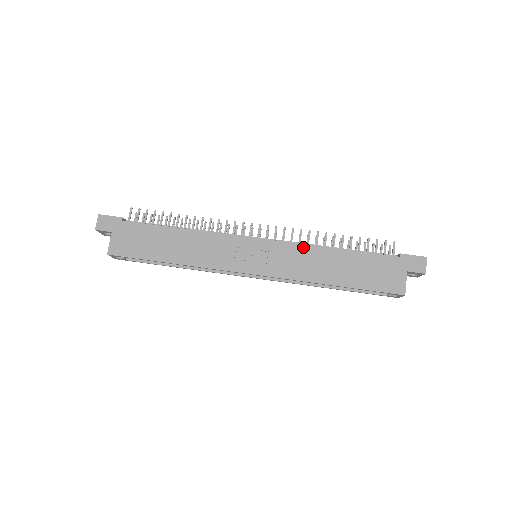
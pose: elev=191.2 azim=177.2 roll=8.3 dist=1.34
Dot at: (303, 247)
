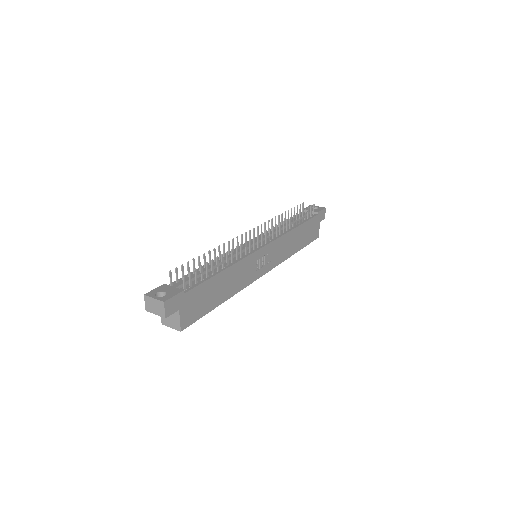
Dot at: (284, 236)
